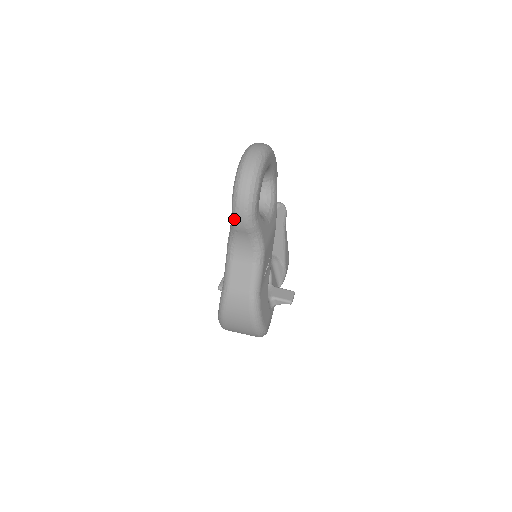
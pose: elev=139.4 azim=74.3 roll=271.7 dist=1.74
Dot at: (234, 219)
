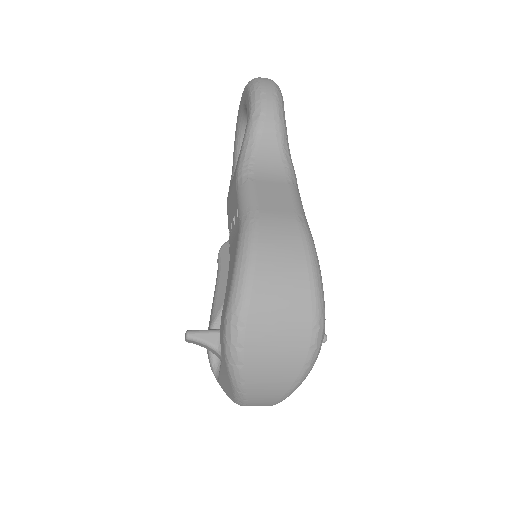
Dot at: (258, 109)
